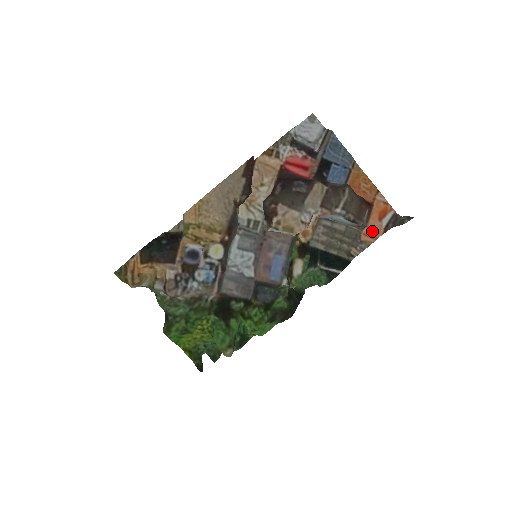
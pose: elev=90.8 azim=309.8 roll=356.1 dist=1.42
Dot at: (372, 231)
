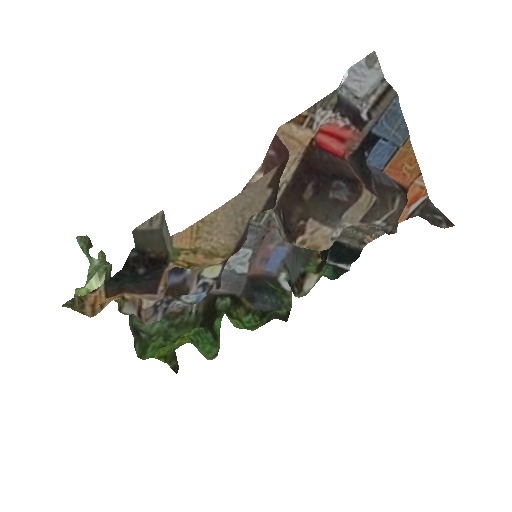
Dot at: occluded
